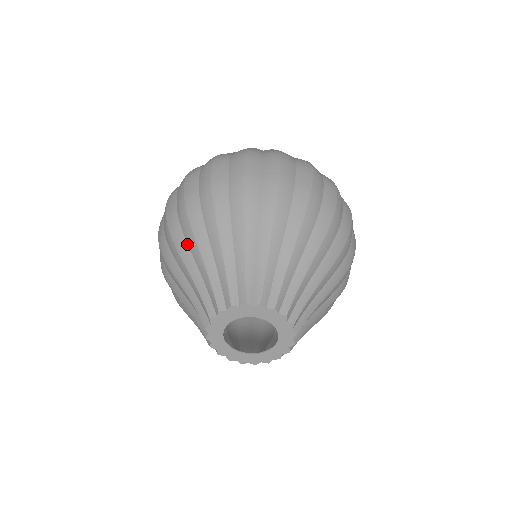
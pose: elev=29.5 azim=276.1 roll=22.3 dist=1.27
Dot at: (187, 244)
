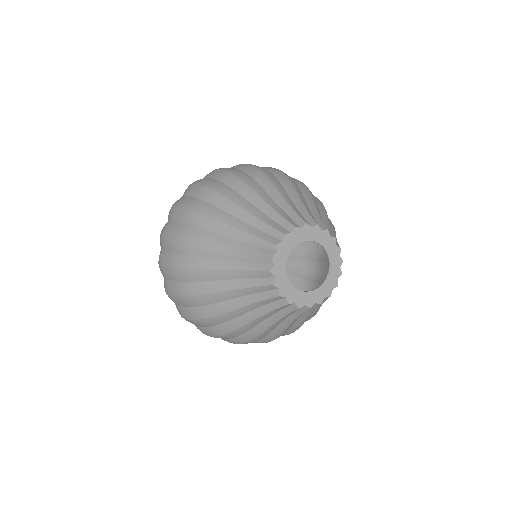
Dot at: (240, 195)
